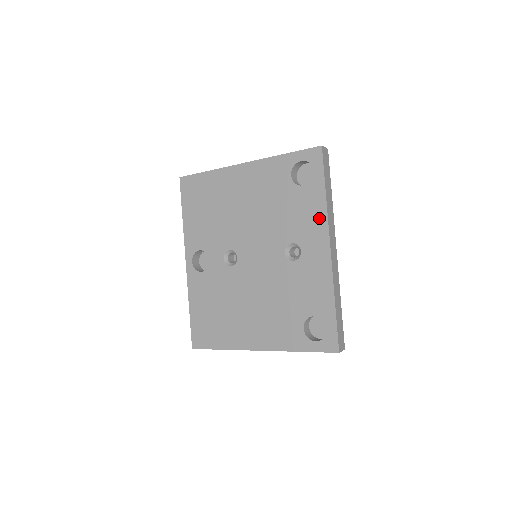
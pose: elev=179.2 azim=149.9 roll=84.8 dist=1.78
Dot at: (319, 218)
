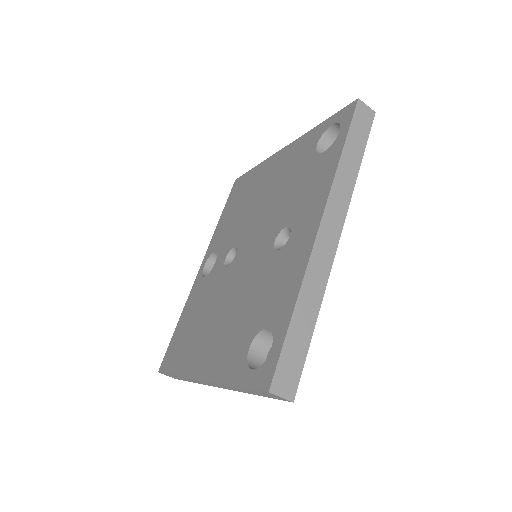
Dot at: (323, 187)
